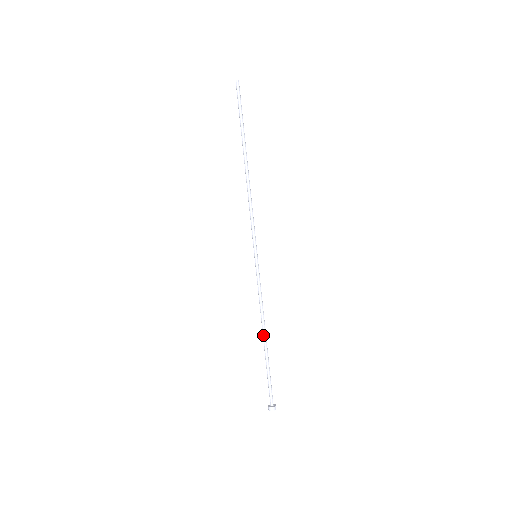
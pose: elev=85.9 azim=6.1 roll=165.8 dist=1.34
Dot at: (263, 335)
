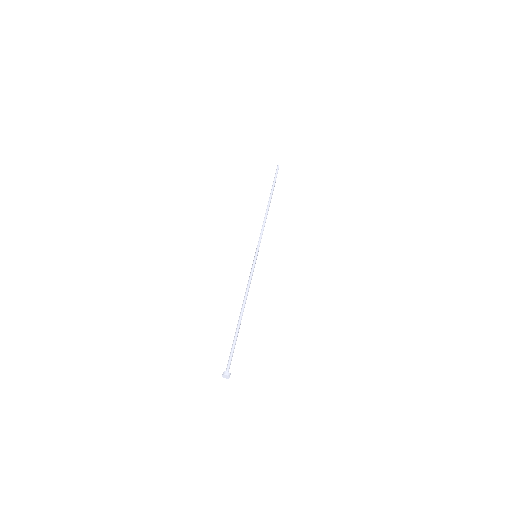
Dot at: (241, 311)
